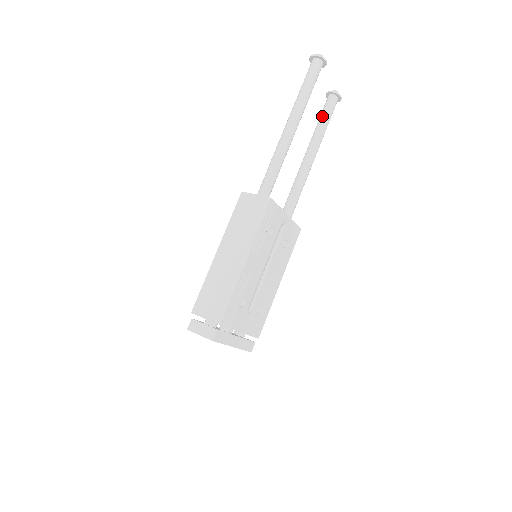
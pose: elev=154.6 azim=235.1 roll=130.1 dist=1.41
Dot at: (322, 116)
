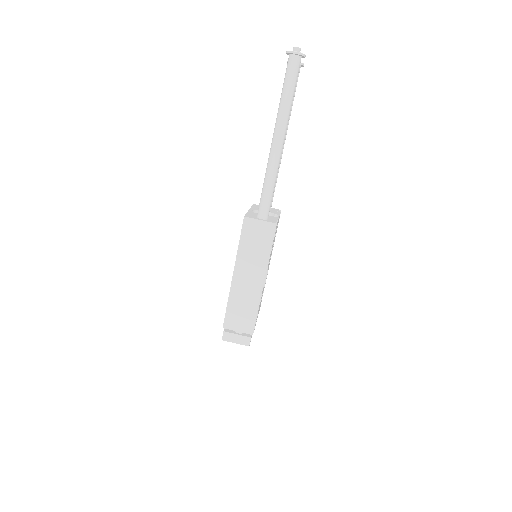
Dot at: occluded
